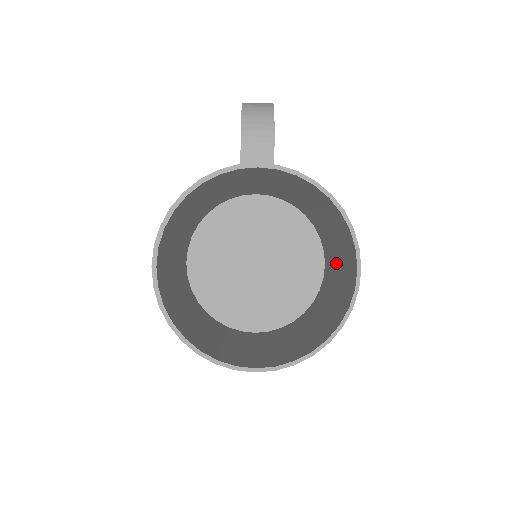
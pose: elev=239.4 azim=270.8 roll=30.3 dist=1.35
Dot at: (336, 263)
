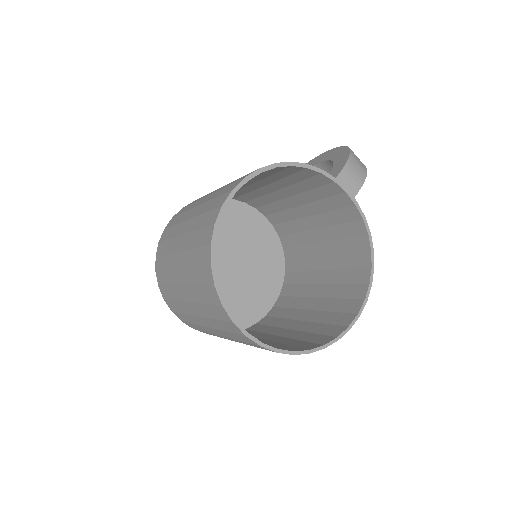
Dot at: (306, 307)
